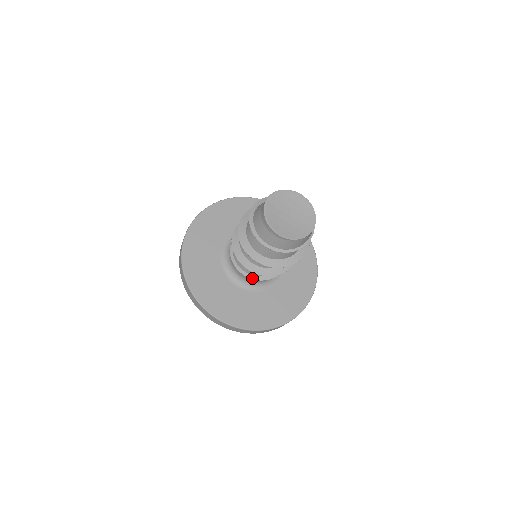
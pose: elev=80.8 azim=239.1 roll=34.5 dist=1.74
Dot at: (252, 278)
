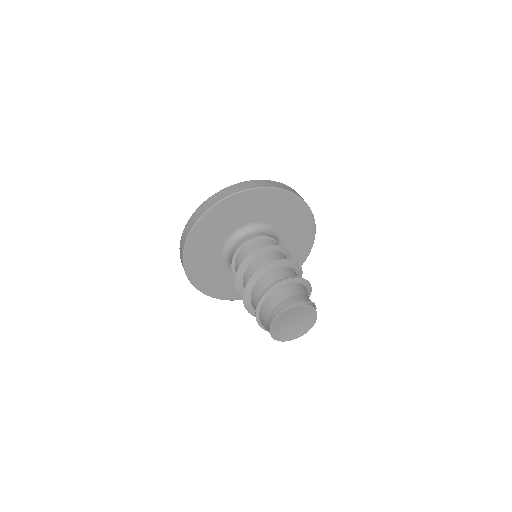
Dot at: occluded
